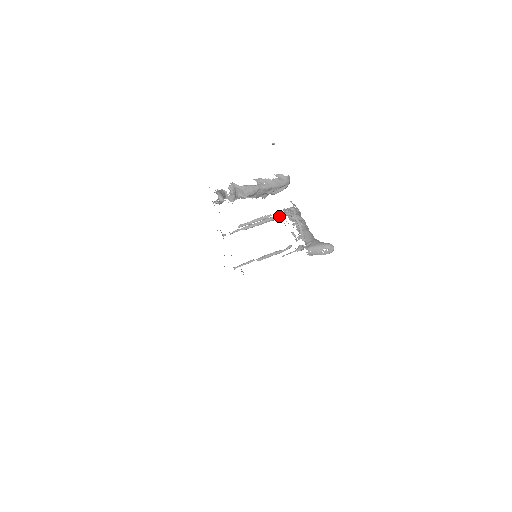
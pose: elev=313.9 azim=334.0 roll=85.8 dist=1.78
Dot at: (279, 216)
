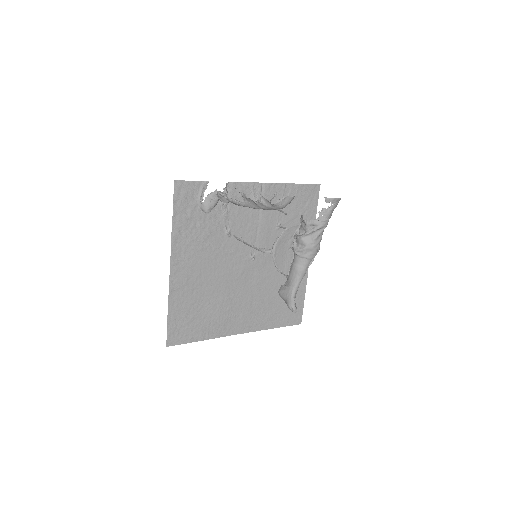
Dot at: (255, 248)
